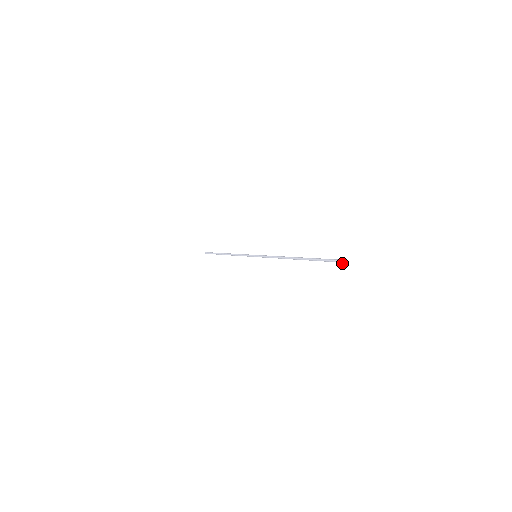
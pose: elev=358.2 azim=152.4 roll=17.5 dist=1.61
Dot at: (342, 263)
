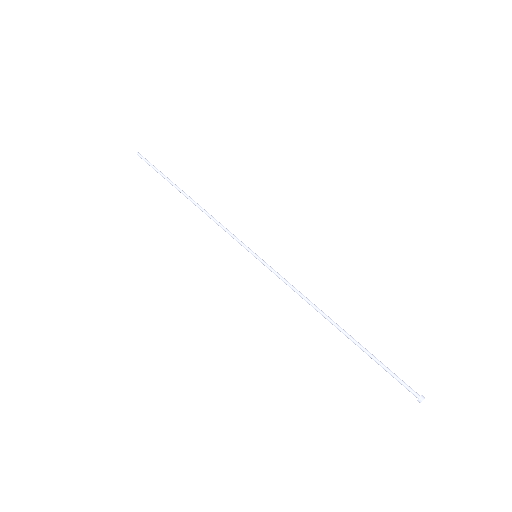
Dot at: (421, 401)
